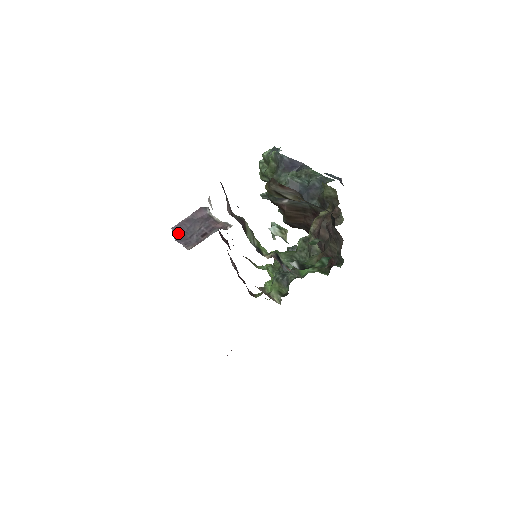
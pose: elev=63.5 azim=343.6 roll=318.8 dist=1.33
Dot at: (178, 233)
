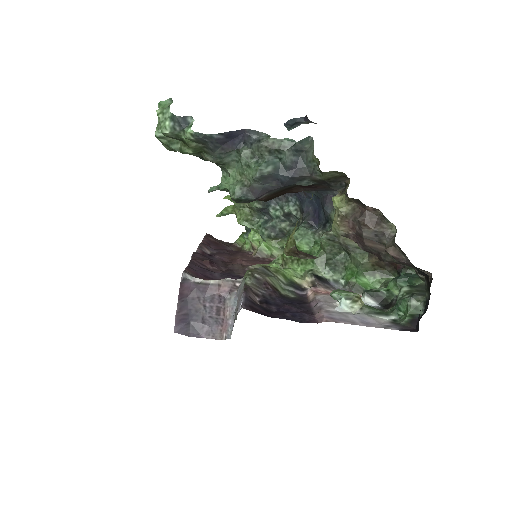
Dot at: (185, 329)
